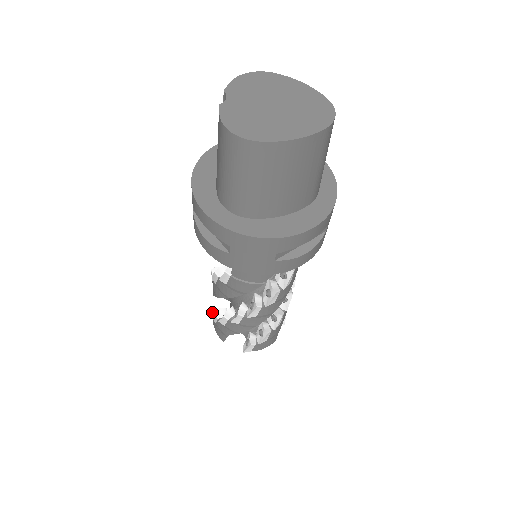
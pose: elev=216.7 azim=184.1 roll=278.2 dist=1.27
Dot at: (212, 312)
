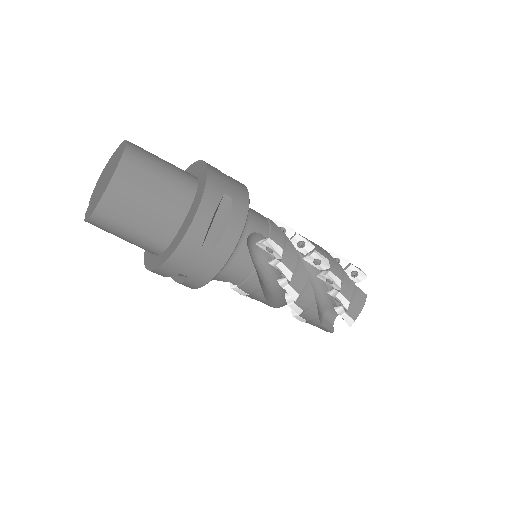
Dot at: occluded
